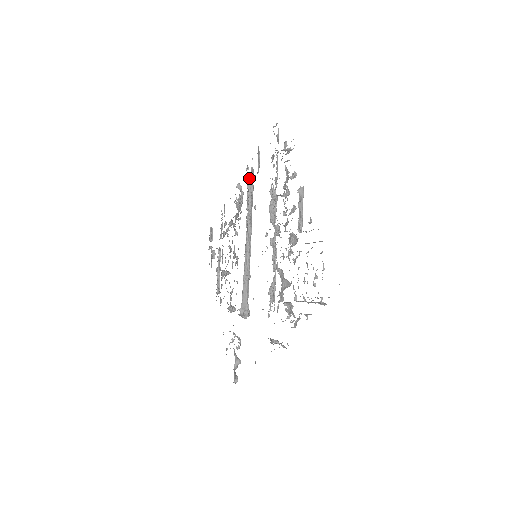
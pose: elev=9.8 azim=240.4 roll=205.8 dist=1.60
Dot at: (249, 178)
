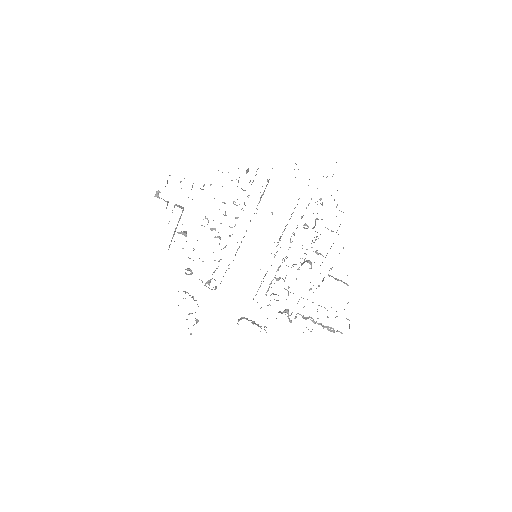
Dot at: occluded
